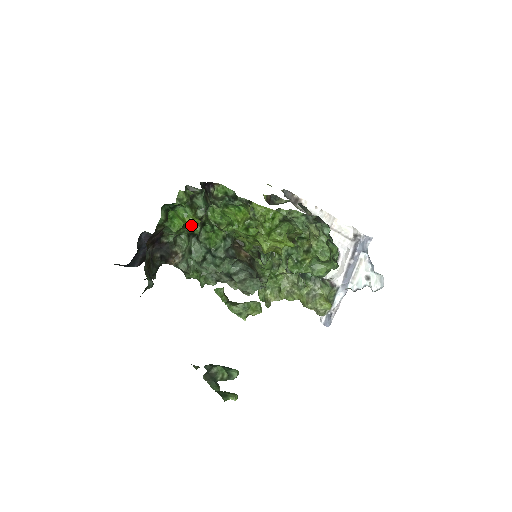
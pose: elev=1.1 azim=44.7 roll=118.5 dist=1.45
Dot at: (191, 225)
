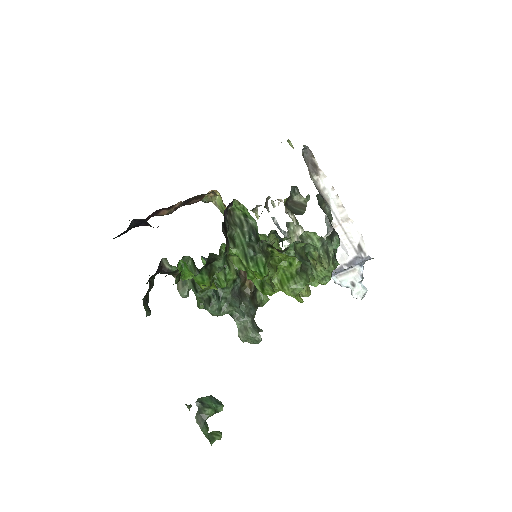
Dot at: occluded
